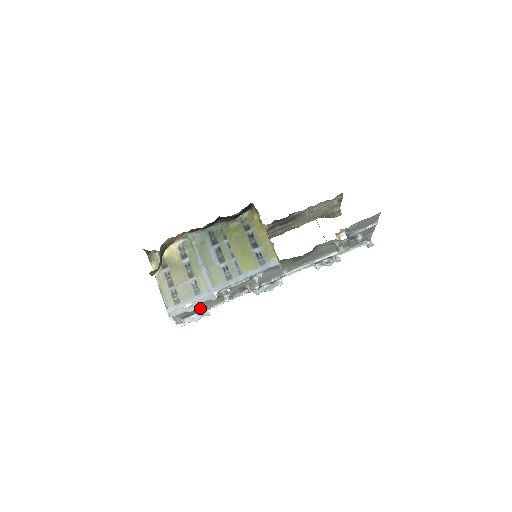
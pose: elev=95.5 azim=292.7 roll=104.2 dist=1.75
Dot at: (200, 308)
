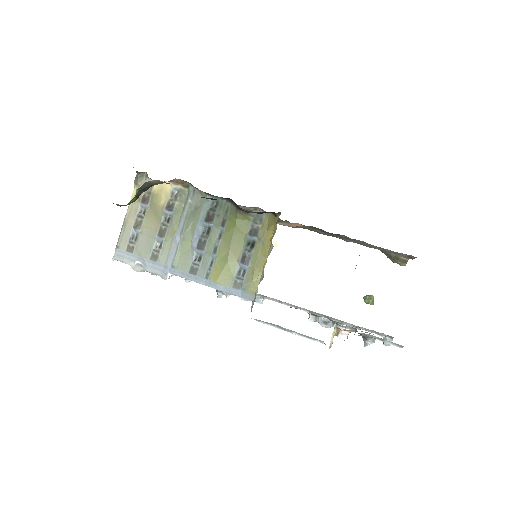
Dot at: occluded
